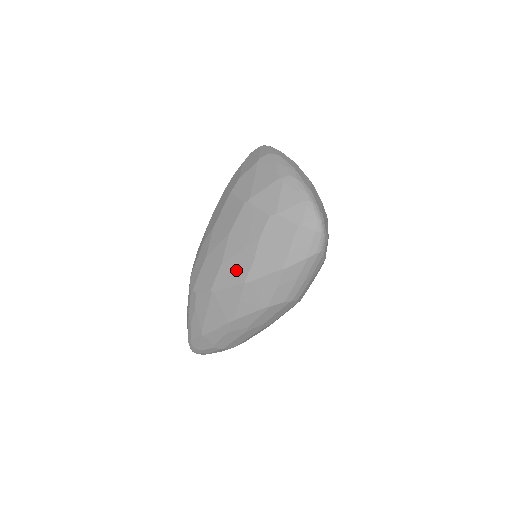
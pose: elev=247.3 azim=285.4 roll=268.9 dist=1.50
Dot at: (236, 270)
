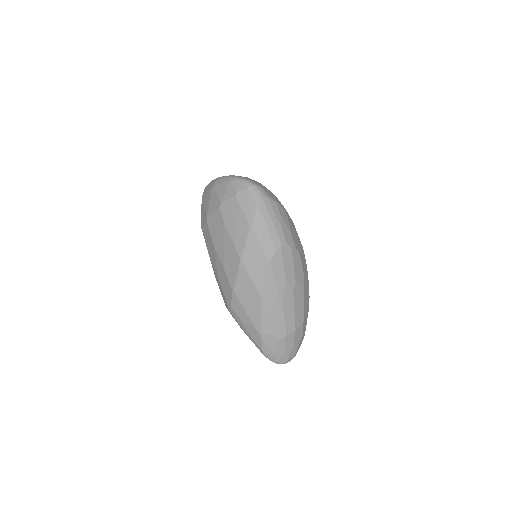
Dot at: (231, 260)
